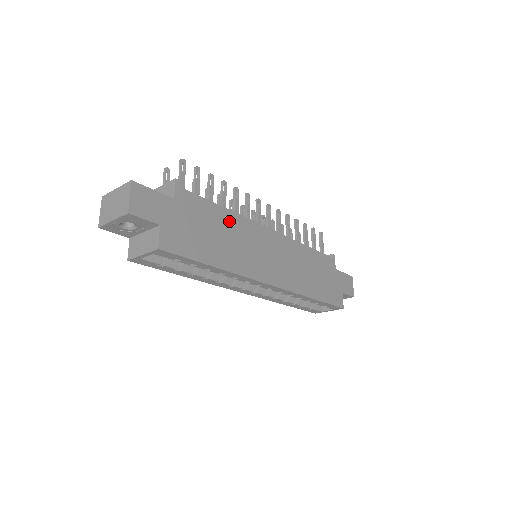
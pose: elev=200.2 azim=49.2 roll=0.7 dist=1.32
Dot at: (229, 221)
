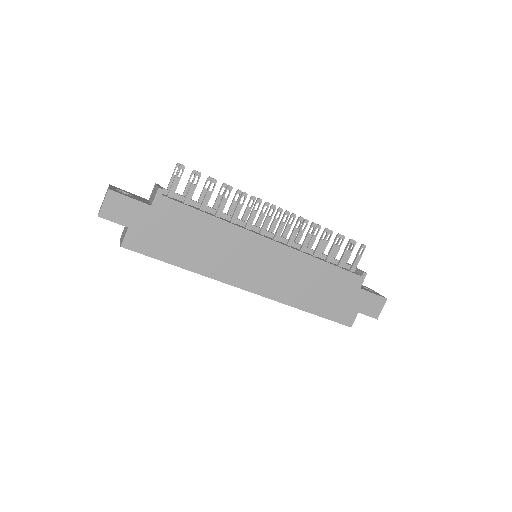
Dot at: (214, 228)
